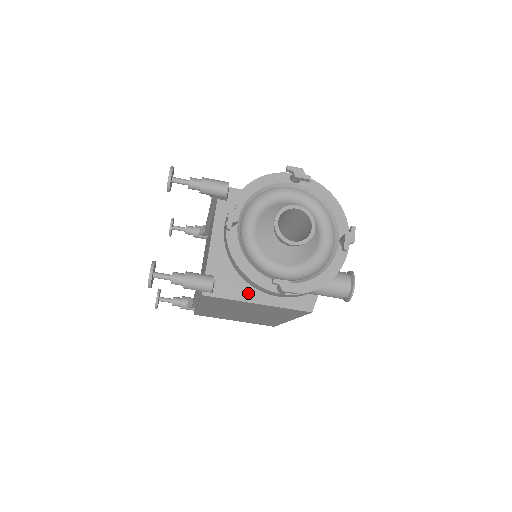
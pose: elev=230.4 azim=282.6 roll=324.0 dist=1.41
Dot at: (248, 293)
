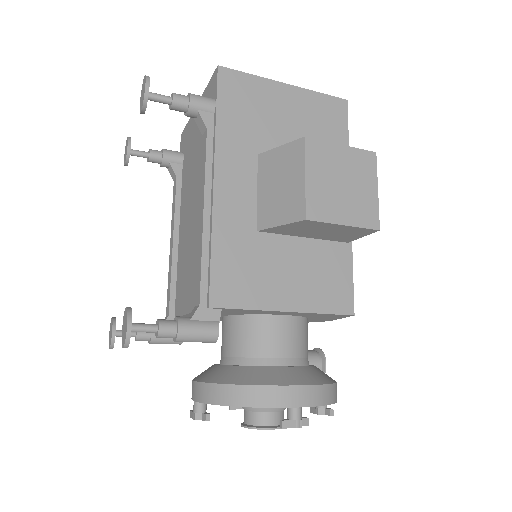
Dot at: occluded
